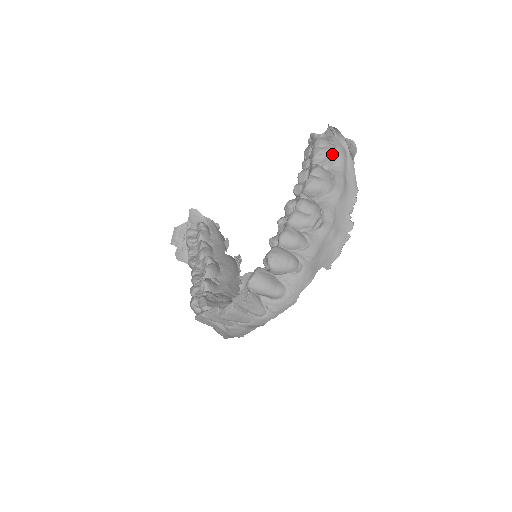
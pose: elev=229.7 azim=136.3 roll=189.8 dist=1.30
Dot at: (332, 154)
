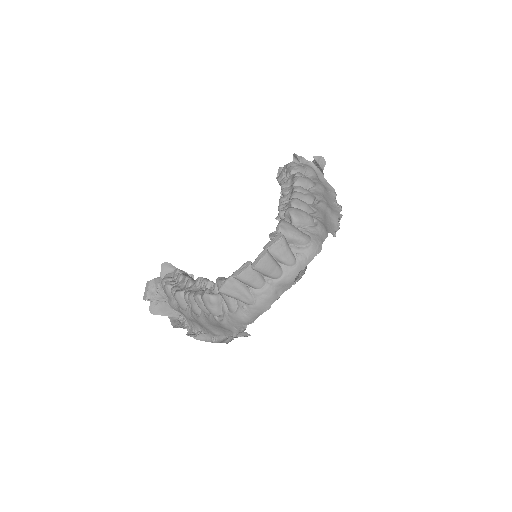
Dot at: (305, 169)
